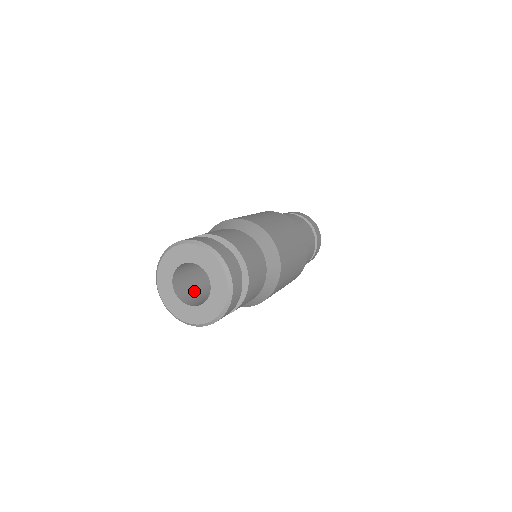
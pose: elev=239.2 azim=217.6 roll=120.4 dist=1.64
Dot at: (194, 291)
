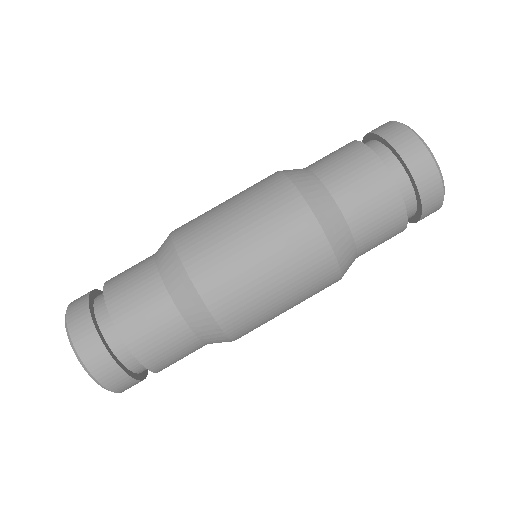
Dot at: occluded
